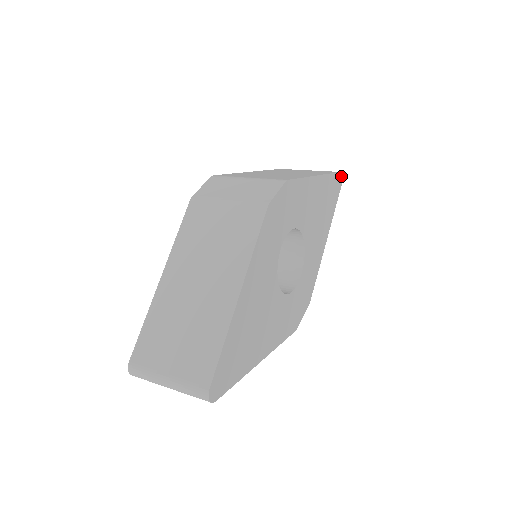
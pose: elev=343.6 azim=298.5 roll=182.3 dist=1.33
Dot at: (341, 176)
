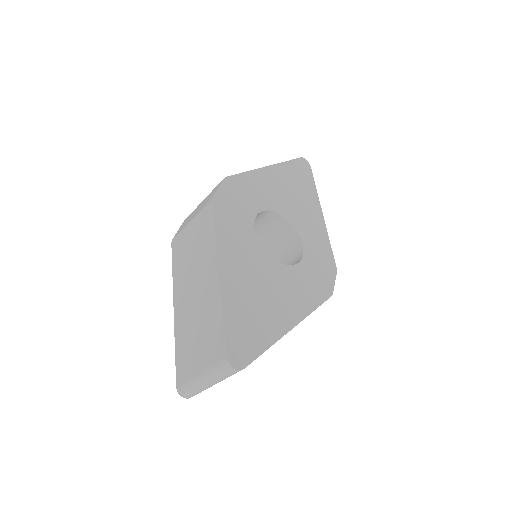
Dot at: (304, 160)
